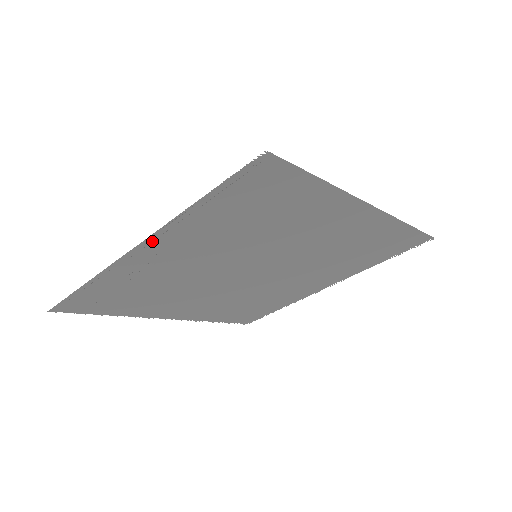
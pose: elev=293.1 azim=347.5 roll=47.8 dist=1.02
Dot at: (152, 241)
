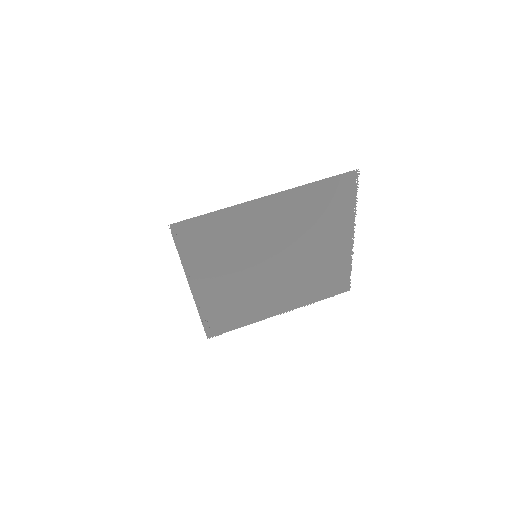
Dot at: (193, 282)
